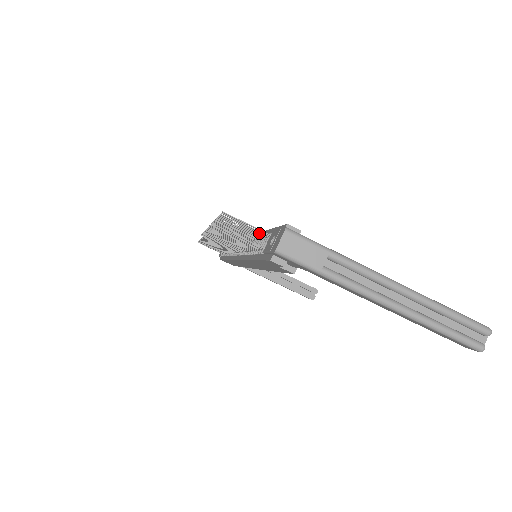
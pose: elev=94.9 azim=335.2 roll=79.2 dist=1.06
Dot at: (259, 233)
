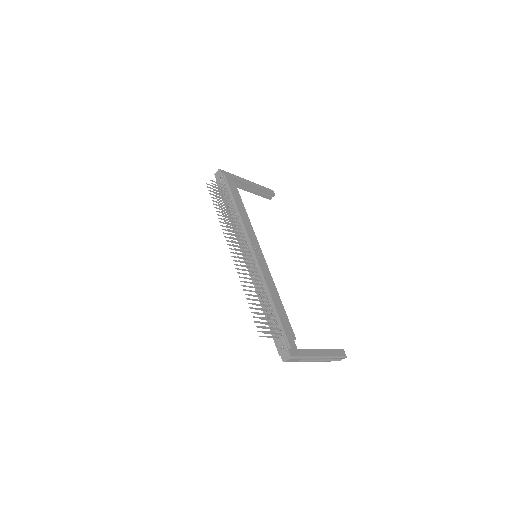
Dot at: occluded
